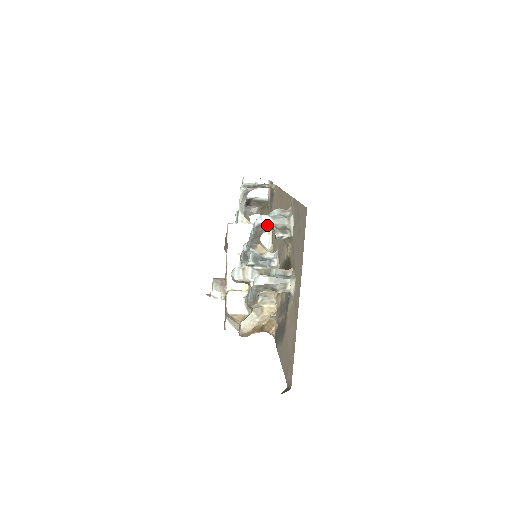
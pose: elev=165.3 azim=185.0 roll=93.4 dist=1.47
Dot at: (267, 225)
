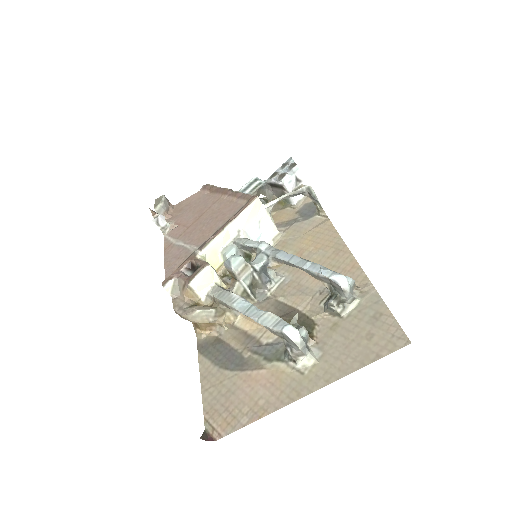
Dot at: (339, 288)
